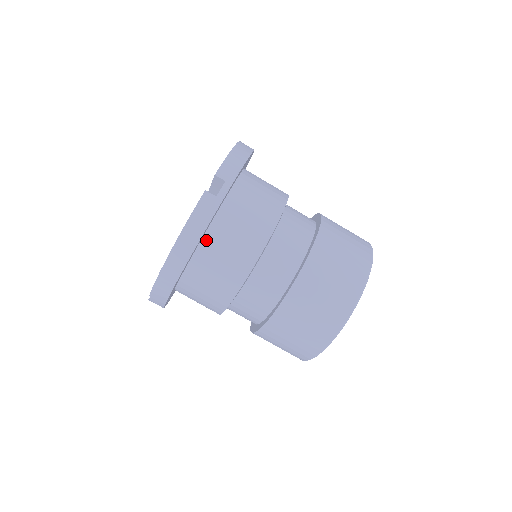
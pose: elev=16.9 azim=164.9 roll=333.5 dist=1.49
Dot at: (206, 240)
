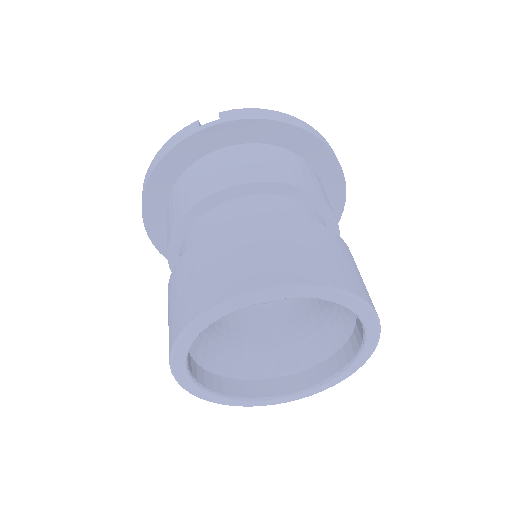
Dot at: (305, 162)
